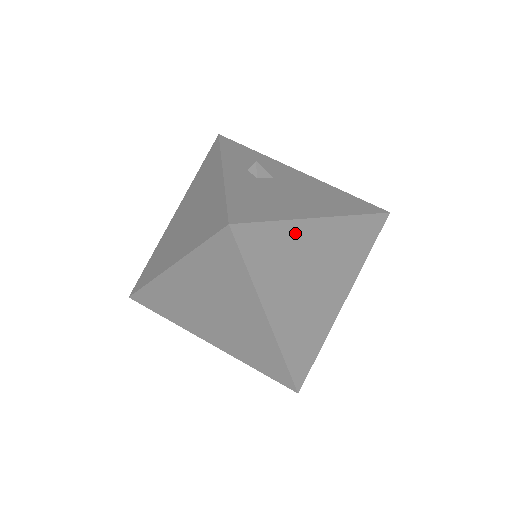
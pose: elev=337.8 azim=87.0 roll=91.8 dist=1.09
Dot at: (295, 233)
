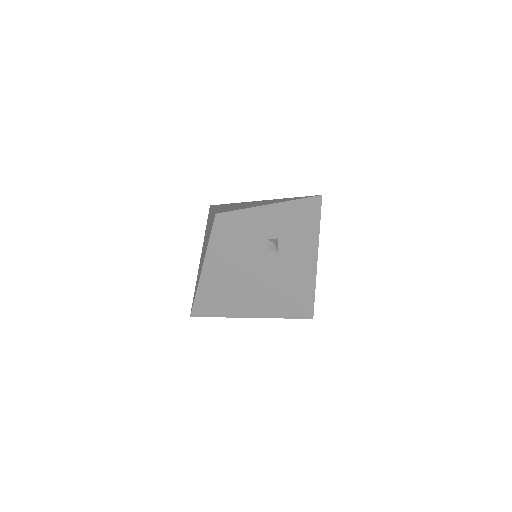
Dot at: occluded
